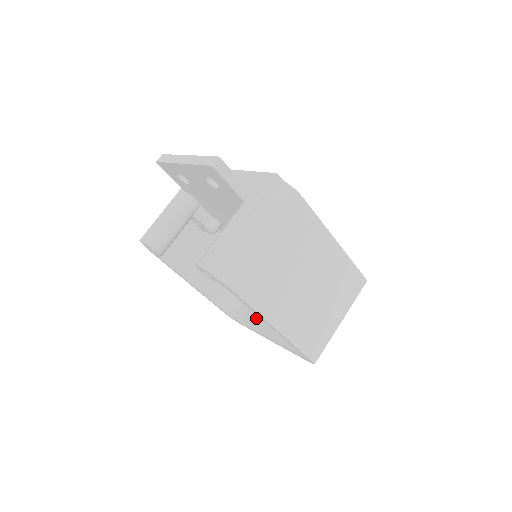
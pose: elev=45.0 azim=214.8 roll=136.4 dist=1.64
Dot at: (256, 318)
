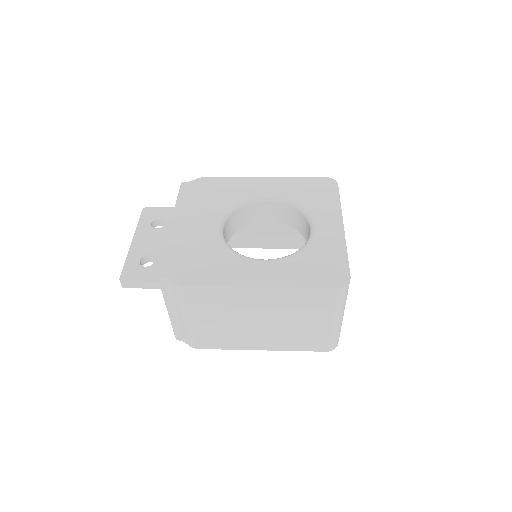
Dot at: occluded
